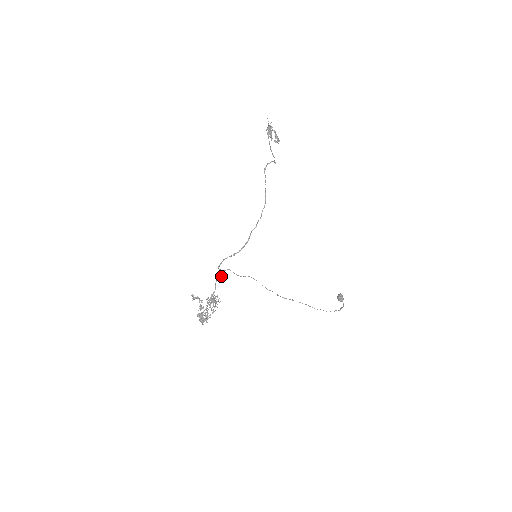
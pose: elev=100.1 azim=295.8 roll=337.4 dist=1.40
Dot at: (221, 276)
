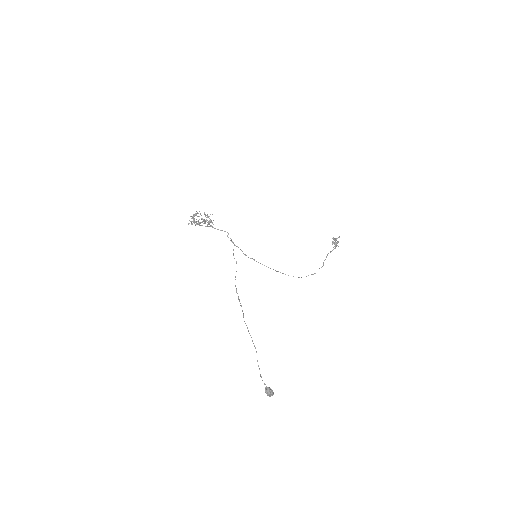
Dot at: occluded
